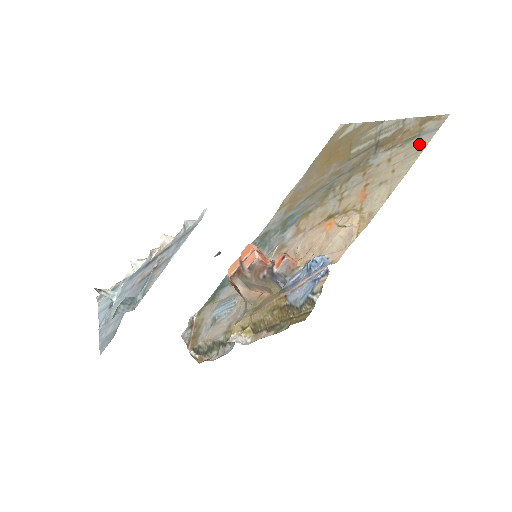
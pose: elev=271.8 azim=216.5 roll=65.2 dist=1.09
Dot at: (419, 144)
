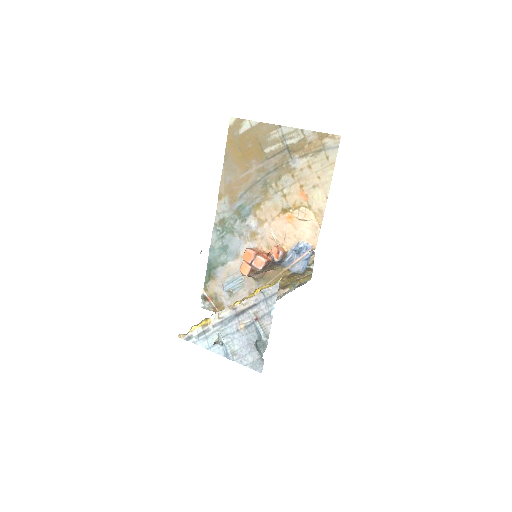
Dot at: (329, 158)
